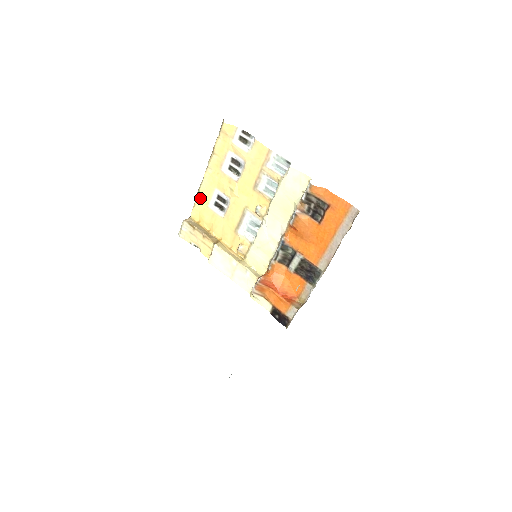
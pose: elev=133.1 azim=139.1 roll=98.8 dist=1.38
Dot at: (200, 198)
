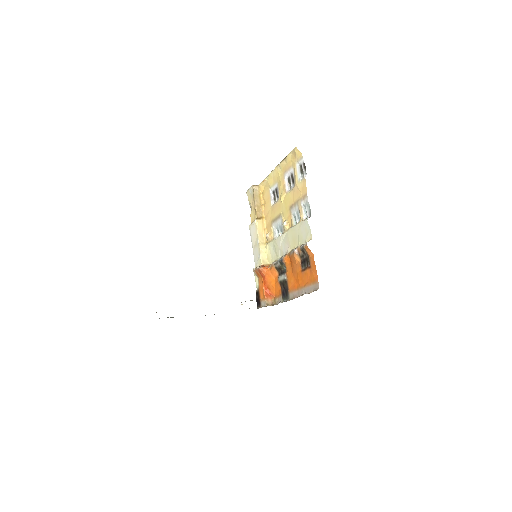
Dot at: (268, 179)
